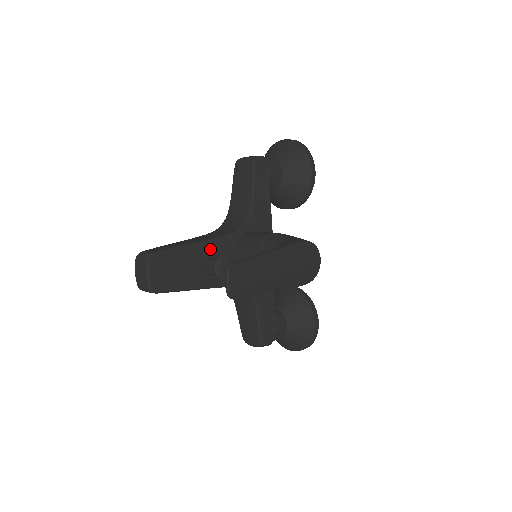
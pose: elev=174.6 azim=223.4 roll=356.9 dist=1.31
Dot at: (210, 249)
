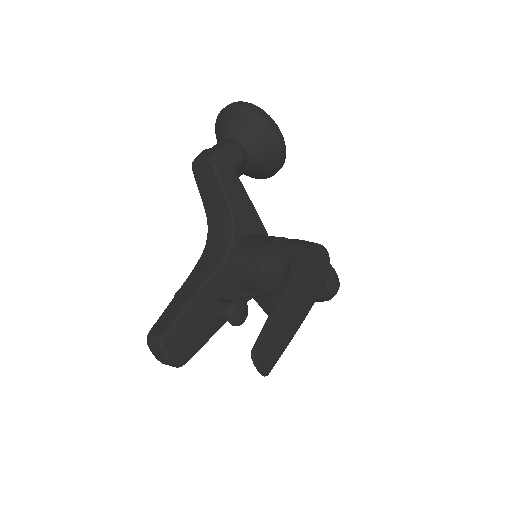
Dot at: (212, 289)
